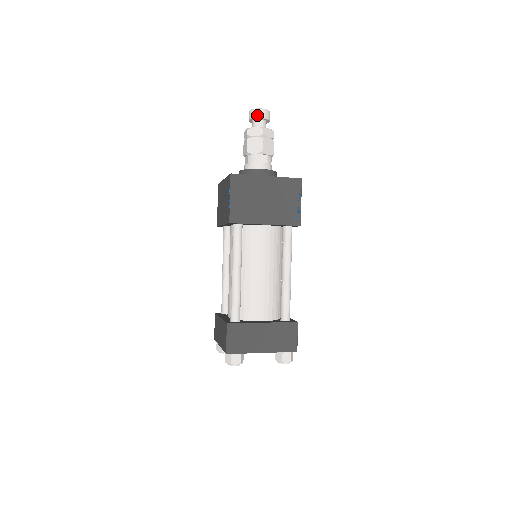
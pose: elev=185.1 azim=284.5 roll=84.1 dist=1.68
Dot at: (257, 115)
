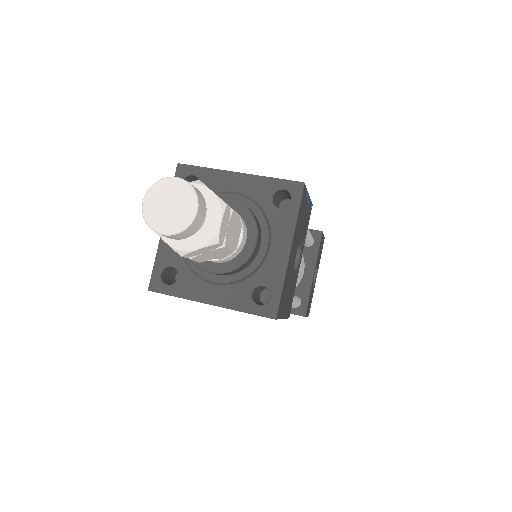
Dot at: occluded
